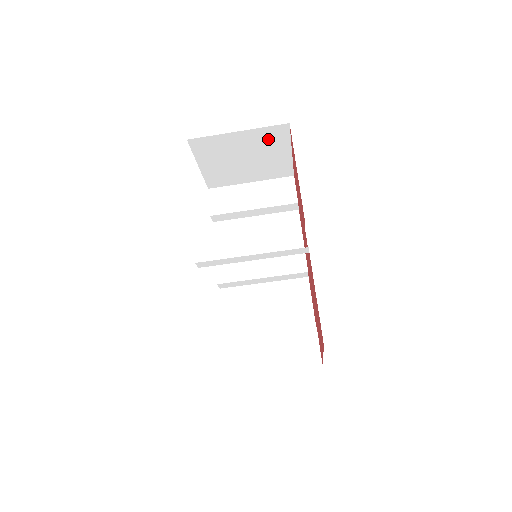
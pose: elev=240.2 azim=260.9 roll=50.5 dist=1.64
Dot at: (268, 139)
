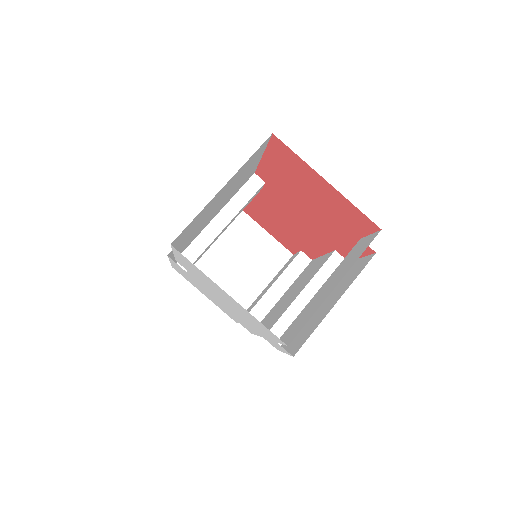
Dot at: (232, 227)
